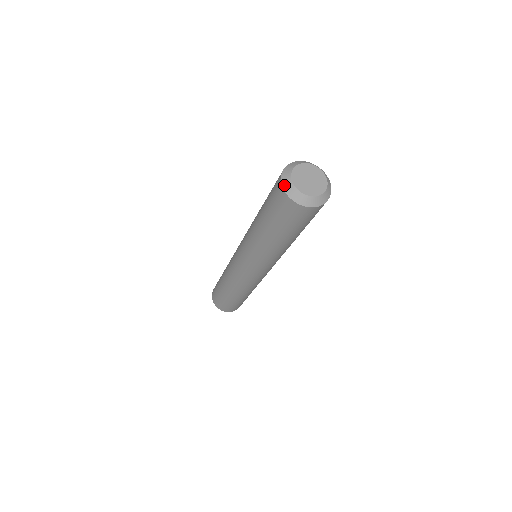
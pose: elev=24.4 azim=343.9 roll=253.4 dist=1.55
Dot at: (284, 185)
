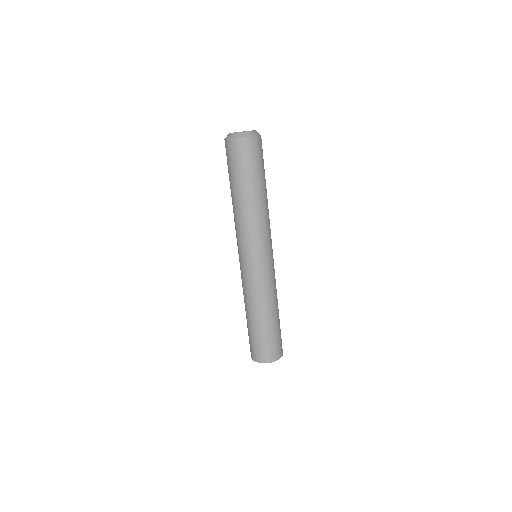
Dot at: occluded
